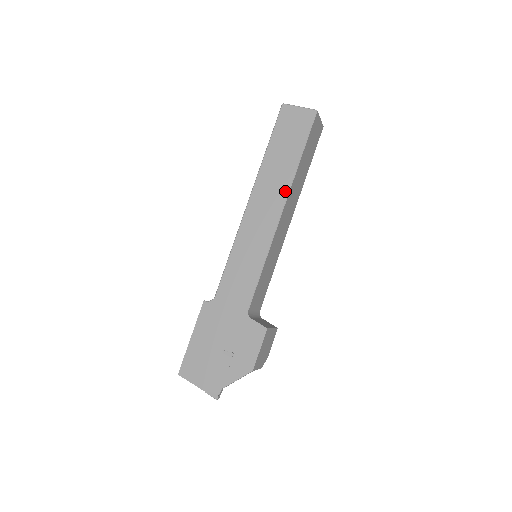
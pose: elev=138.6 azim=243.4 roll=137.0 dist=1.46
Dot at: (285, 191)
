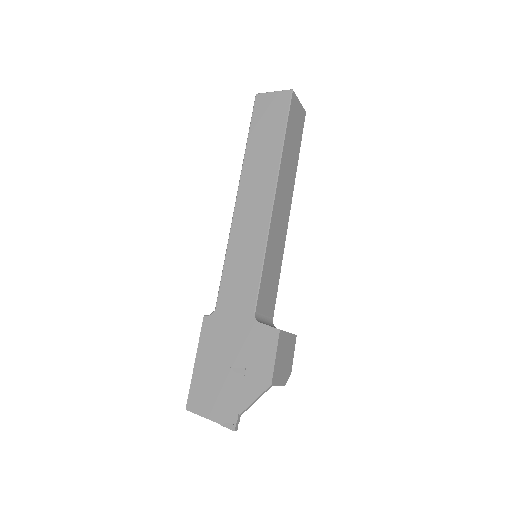
Dot at: (273, 176)
